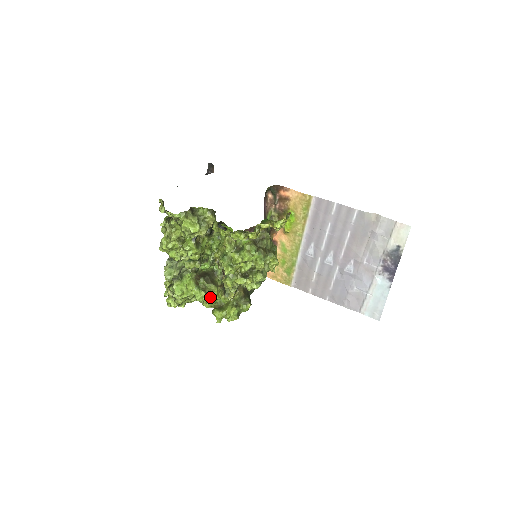
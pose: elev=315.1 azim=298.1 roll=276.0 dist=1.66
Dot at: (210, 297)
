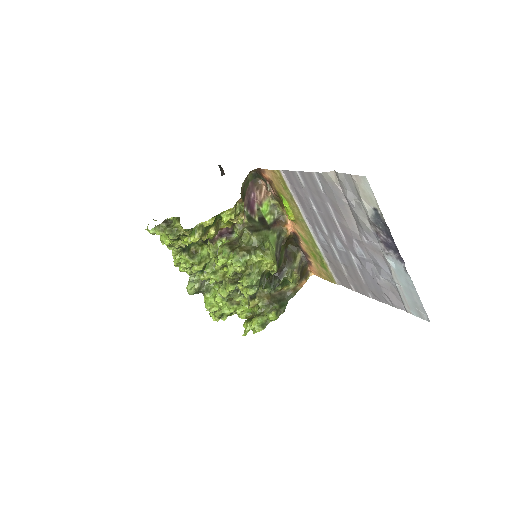
Dot at: (239, 307)
